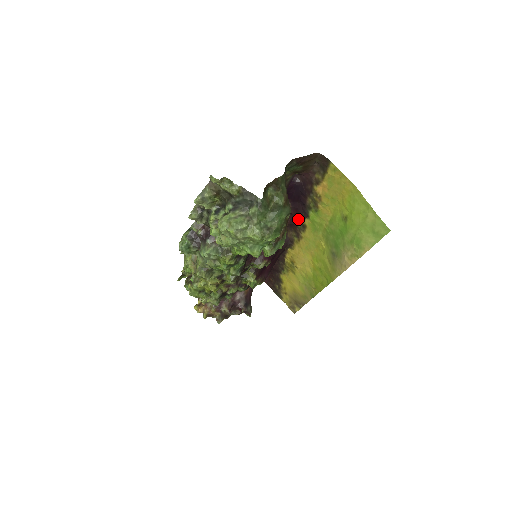
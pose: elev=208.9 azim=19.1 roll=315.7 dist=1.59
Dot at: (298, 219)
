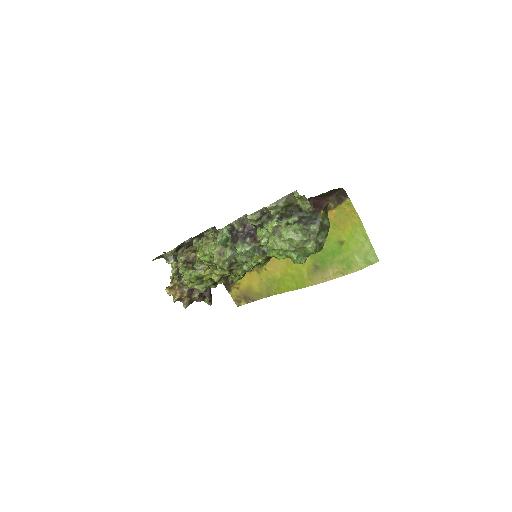
Dot at: occluded
